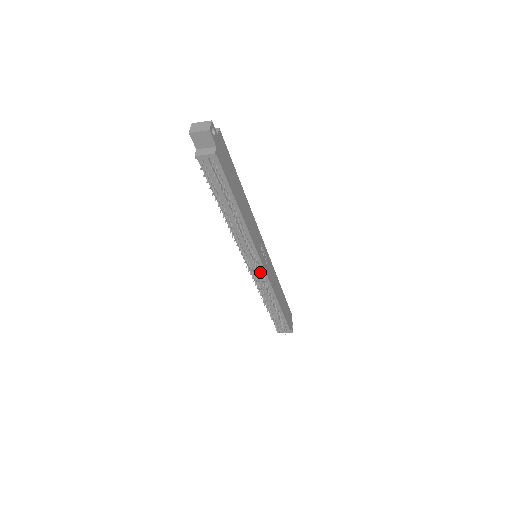
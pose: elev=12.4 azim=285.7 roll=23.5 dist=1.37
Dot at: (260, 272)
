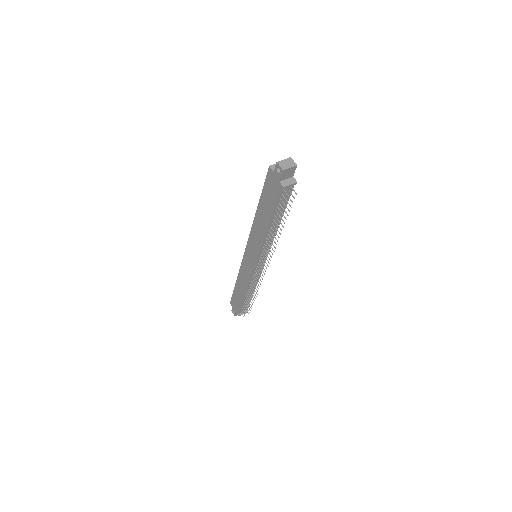
Dot at: (260, 268)
